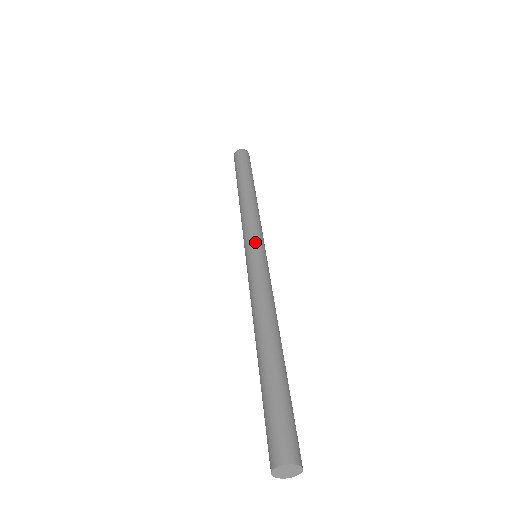
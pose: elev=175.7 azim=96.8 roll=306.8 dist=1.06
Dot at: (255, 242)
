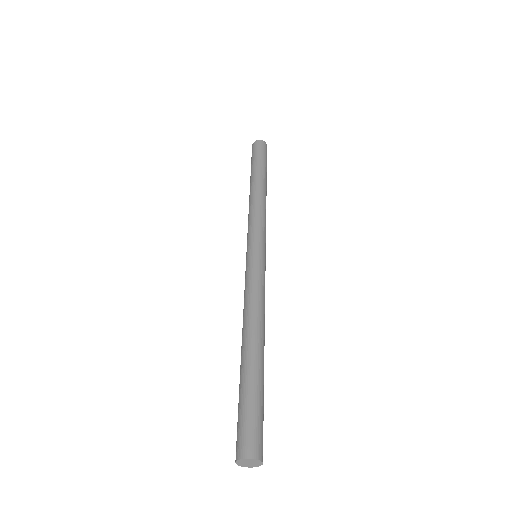
Dot at: (254, 243)
